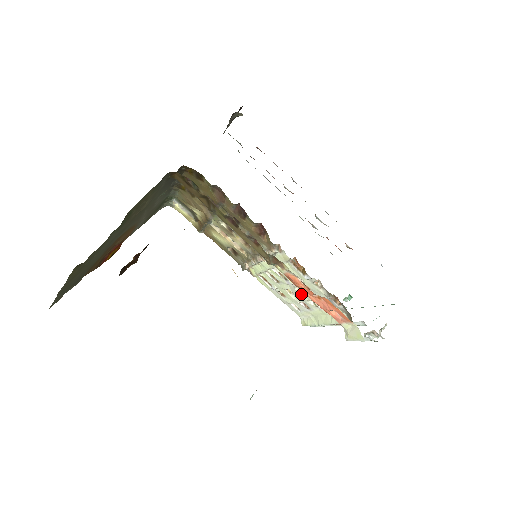
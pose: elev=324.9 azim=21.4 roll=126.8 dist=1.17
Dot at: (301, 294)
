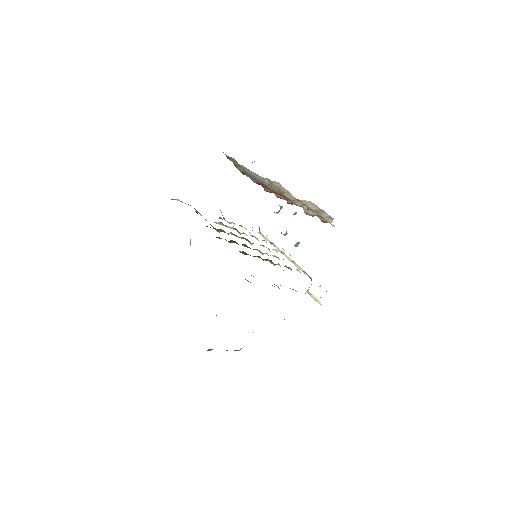
Dot at: (275, 250)
